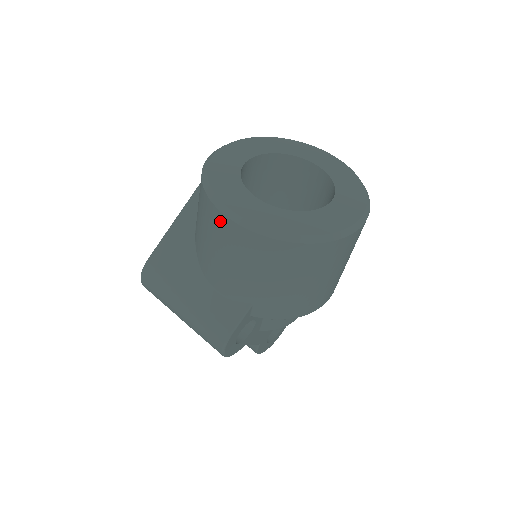
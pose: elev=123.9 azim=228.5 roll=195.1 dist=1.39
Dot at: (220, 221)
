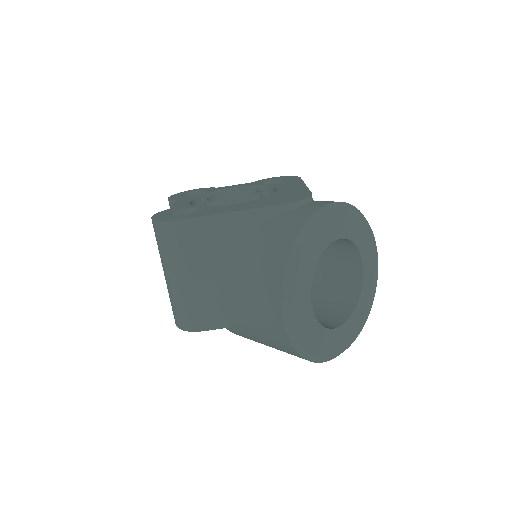
Dot at: (274, 305)
